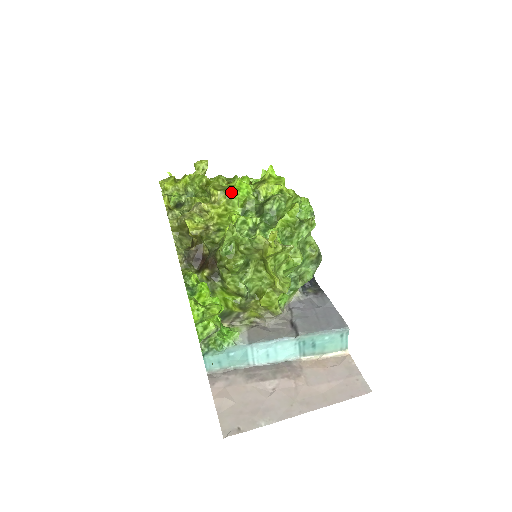
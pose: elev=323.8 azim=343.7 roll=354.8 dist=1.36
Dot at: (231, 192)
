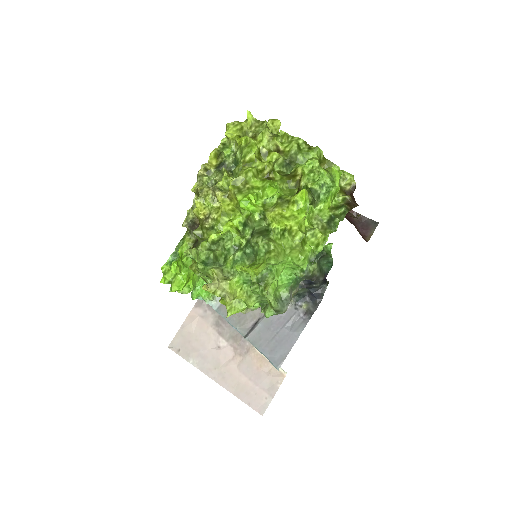
Dot at: (238, 201)
